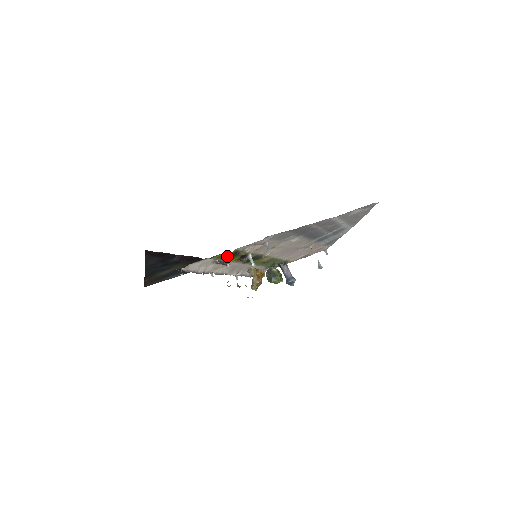
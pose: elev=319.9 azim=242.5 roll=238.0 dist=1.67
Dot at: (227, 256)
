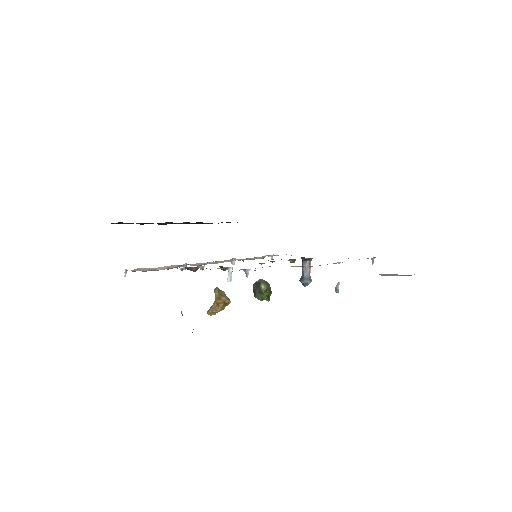
Dot at: occluded
